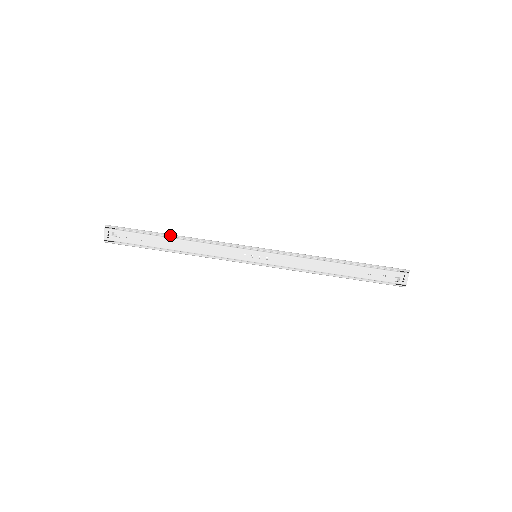
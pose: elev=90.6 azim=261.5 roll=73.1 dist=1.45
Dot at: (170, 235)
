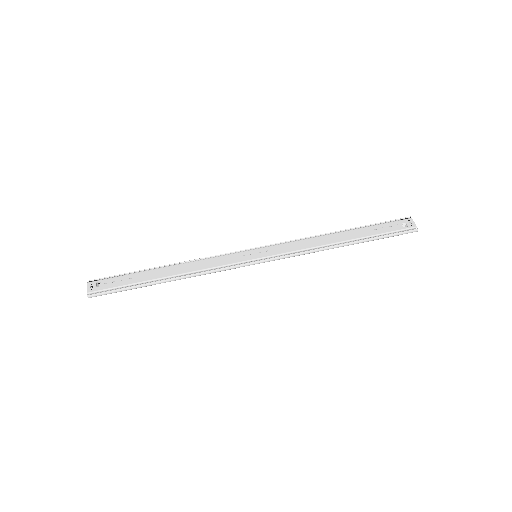
Dot at: (160, 266)
